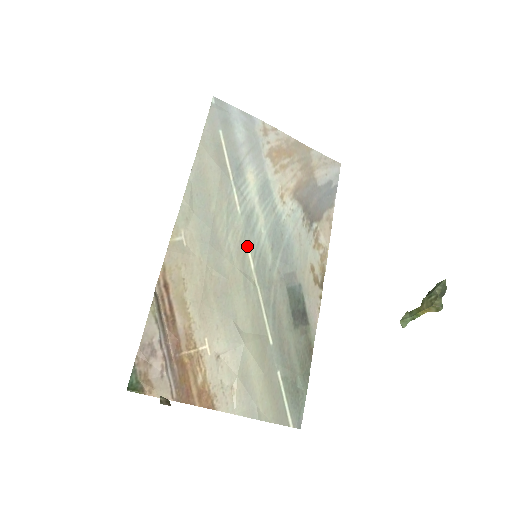
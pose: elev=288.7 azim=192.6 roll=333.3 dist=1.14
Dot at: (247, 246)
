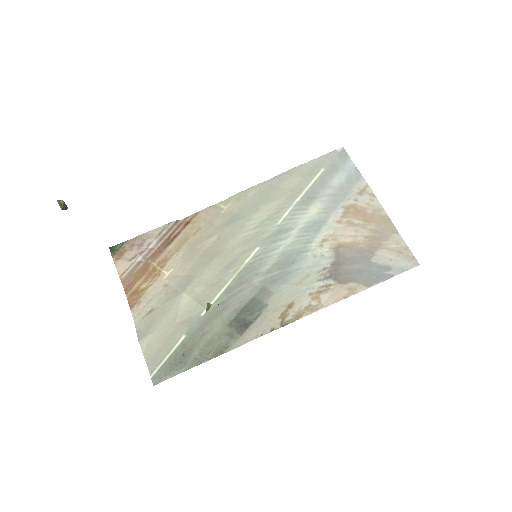
Dot at: (259, 246)
